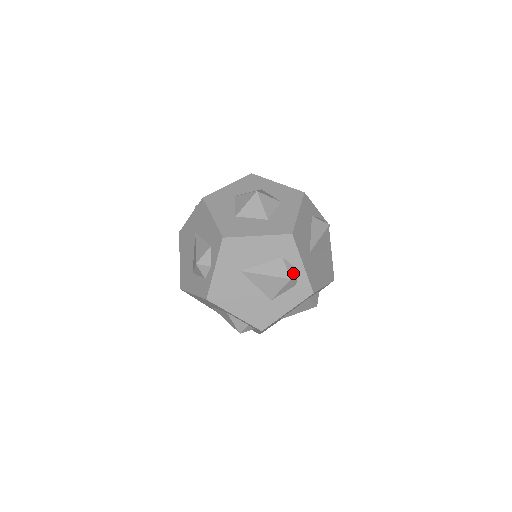
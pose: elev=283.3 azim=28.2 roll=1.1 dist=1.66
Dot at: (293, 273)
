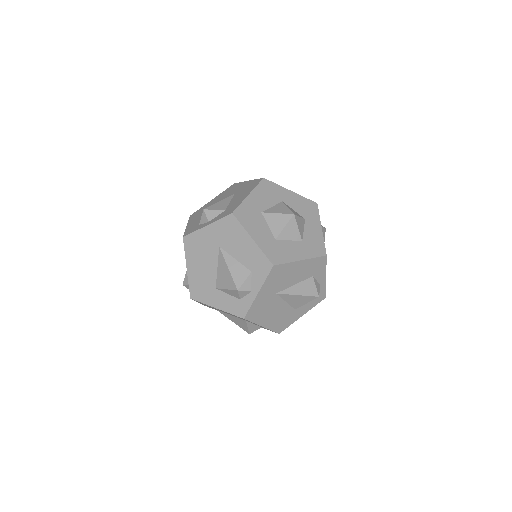
Dot at: (245, 289)
